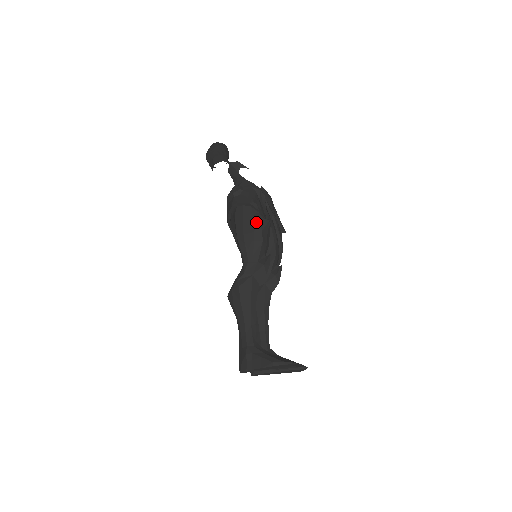
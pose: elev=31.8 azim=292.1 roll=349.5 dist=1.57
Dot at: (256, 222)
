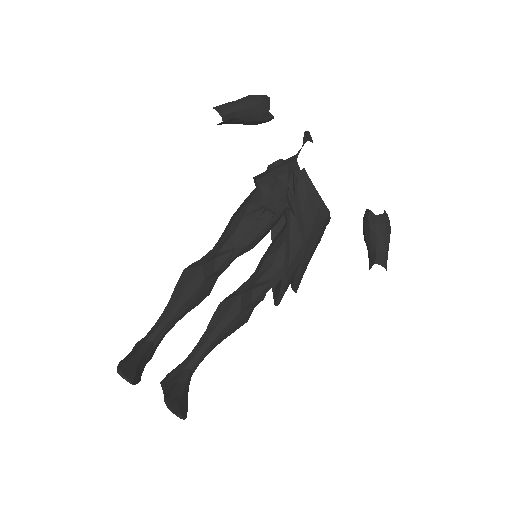
Dot at: (246, 204)
